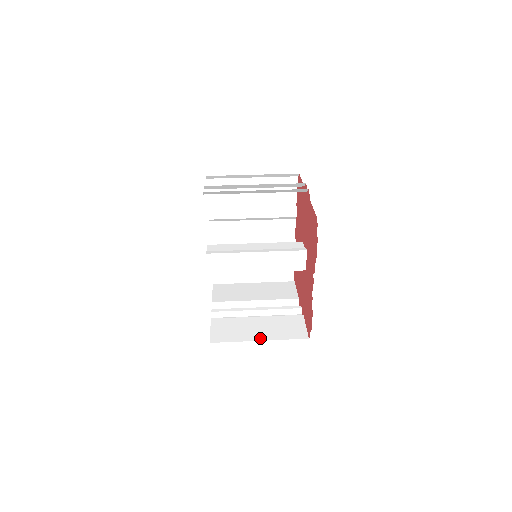
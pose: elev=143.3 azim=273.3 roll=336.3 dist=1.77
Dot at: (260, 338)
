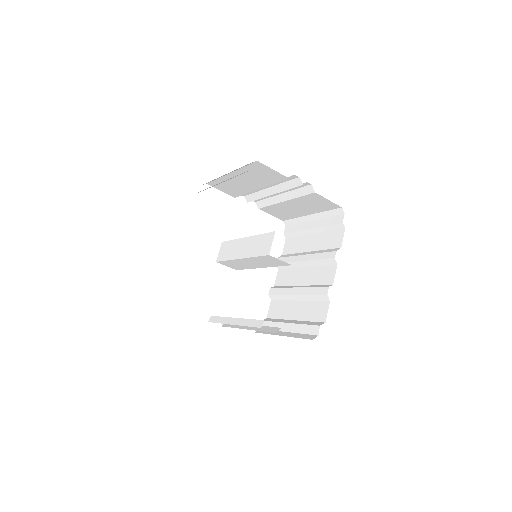
Dot at: occluded
